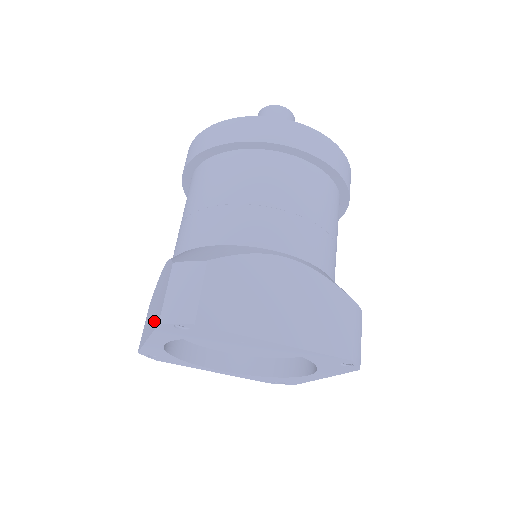
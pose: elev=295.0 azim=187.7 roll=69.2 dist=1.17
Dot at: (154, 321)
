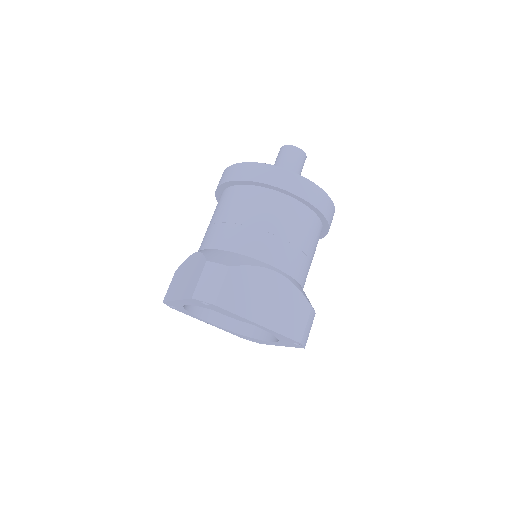
Dot at: (185, 292)
